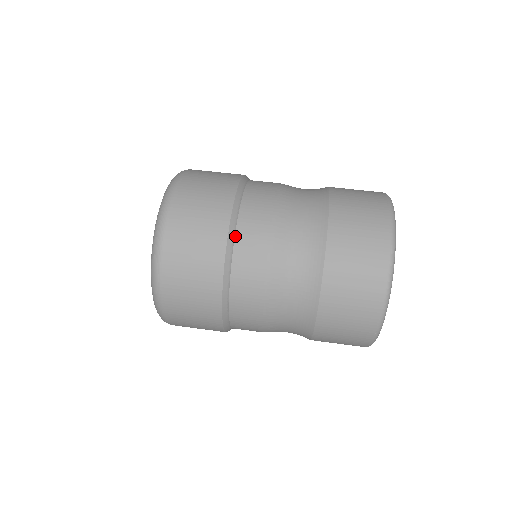
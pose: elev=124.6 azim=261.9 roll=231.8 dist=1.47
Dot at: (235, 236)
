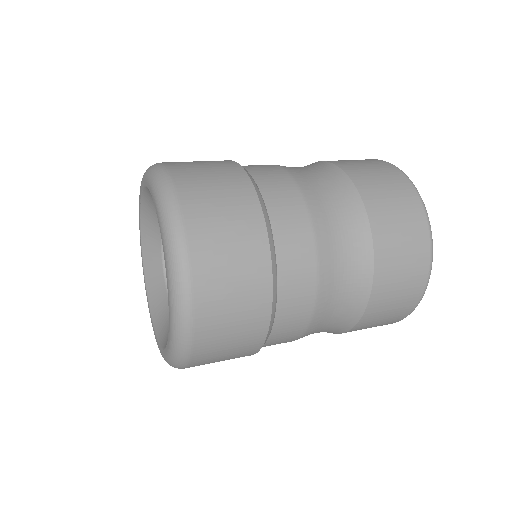
Dot at: occluded
